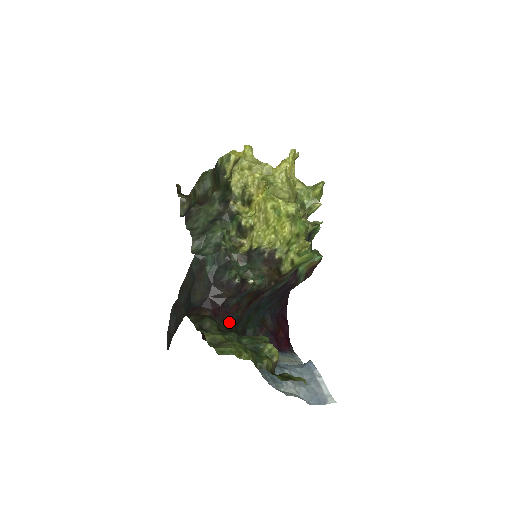
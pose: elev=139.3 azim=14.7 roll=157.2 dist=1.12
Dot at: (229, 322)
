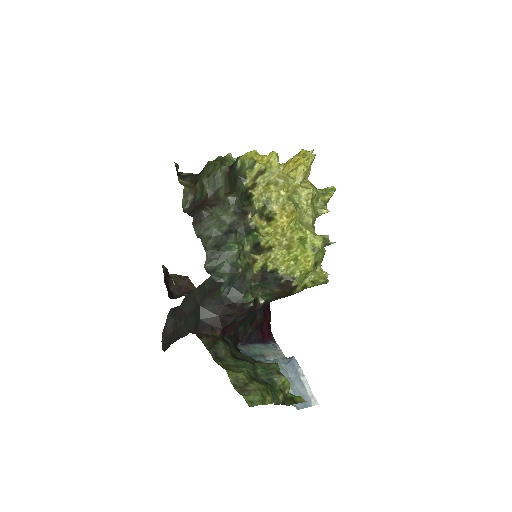
Dot at: (233, 335)
